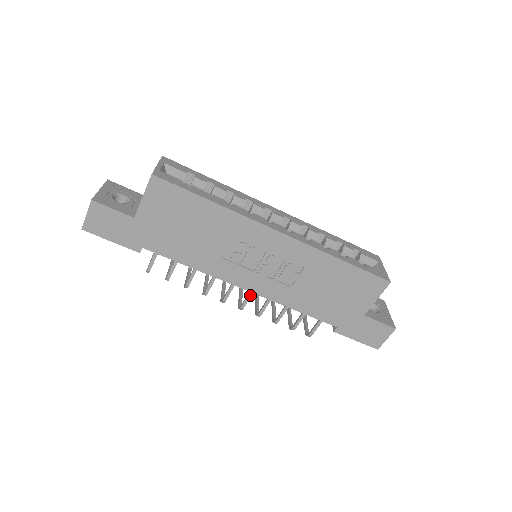
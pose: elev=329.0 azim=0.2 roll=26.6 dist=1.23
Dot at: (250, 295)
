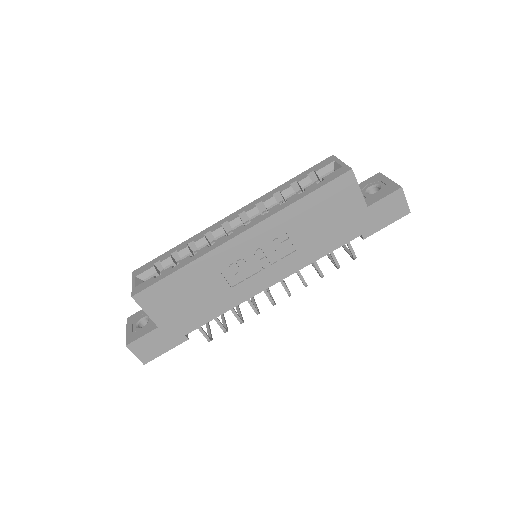
Dot at: (282, 283)
